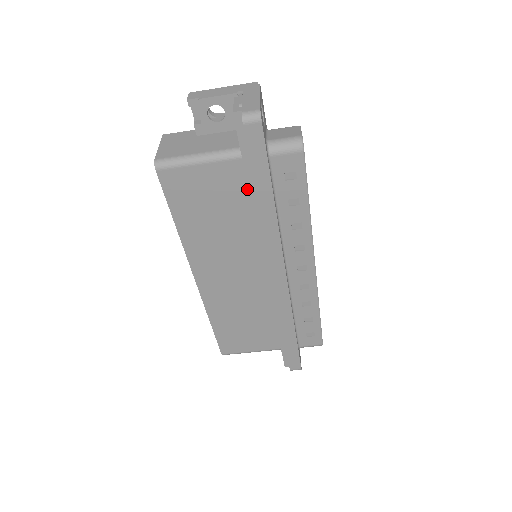
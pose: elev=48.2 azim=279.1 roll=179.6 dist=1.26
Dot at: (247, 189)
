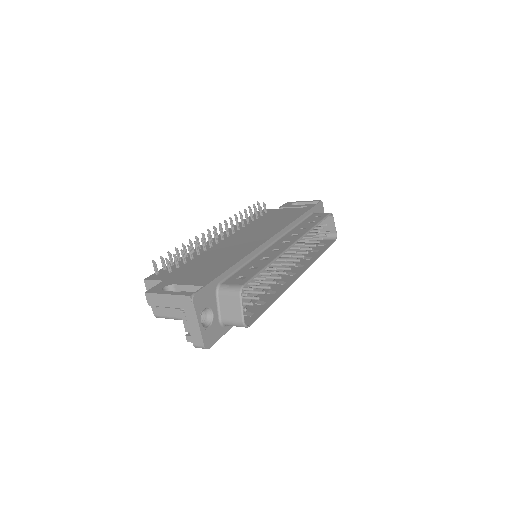
Dot at: occluded
